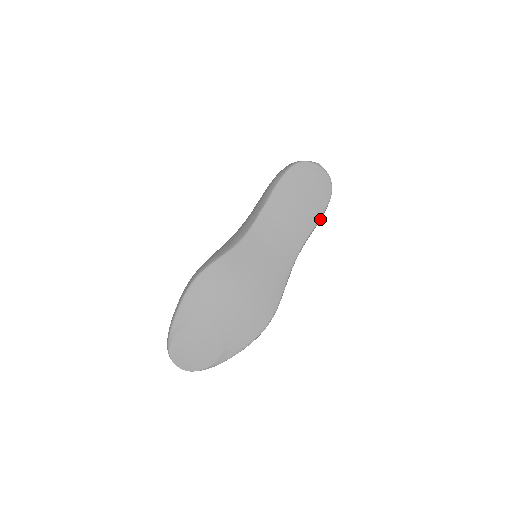
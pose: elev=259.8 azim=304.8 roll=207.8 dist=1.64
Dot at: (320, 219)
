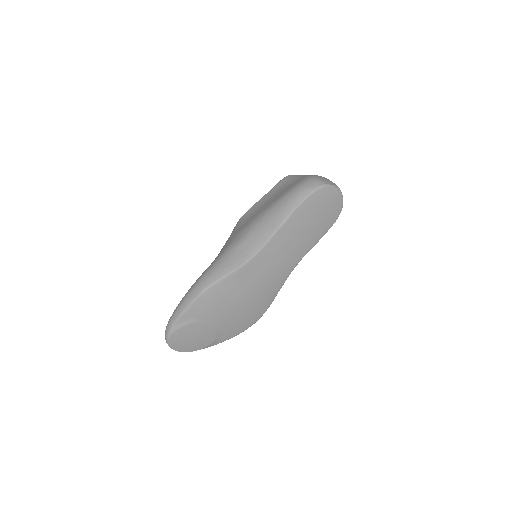
Dot at: (322, 236)
